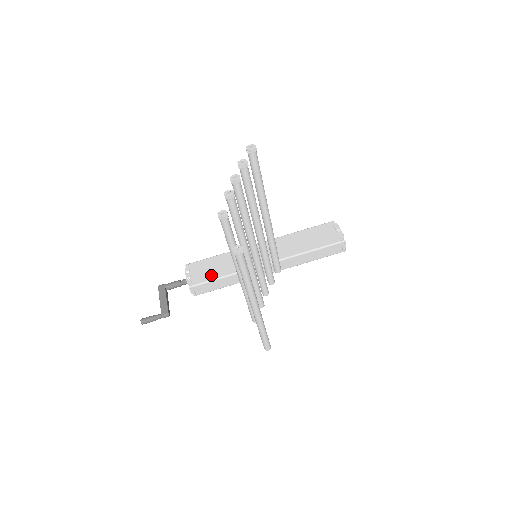
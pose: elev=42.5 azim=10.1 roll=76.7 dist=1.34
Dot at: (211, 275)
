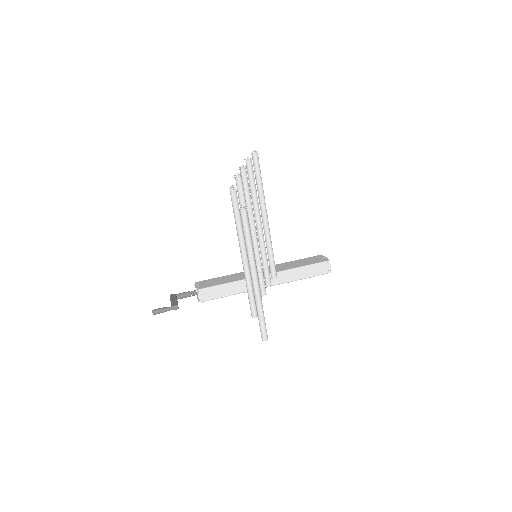
Dot at: (217, 283)
